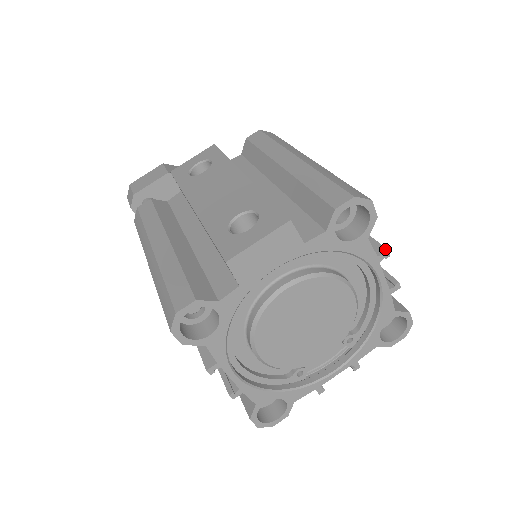
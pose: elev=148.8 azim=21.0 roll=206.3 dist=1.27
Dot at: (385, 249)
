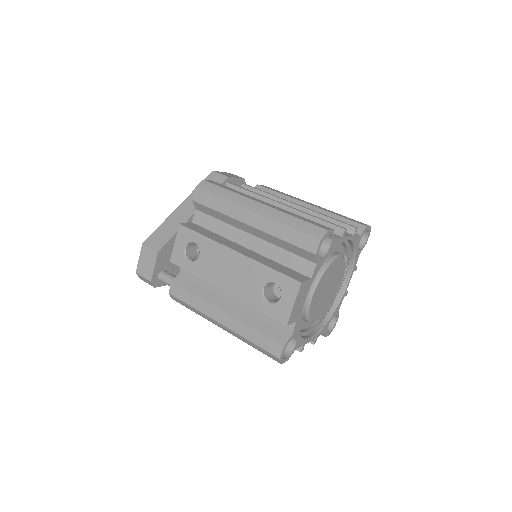
Dot at: (343, 229)
